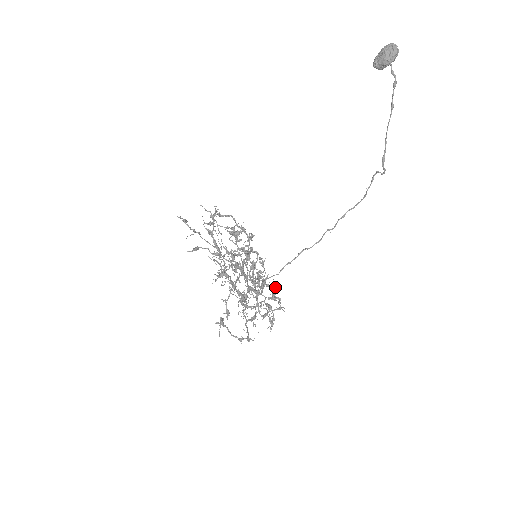
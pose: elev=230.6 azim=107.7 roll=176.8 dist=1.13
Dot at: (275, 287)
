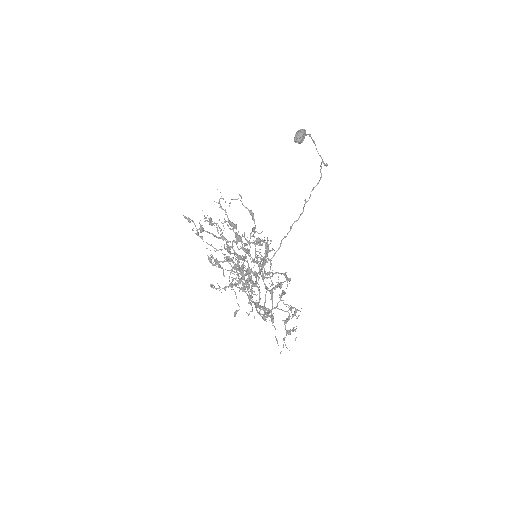
Dot at: occluded
